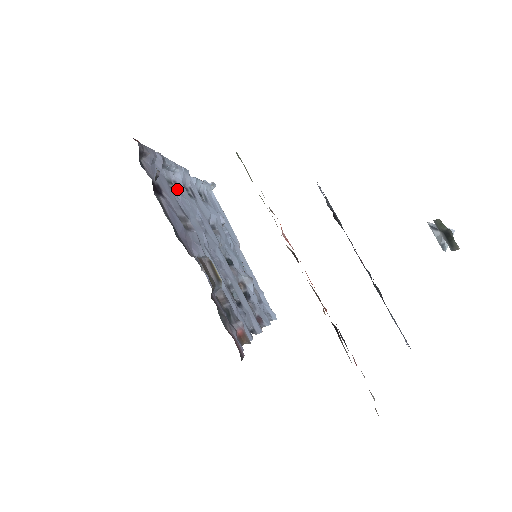
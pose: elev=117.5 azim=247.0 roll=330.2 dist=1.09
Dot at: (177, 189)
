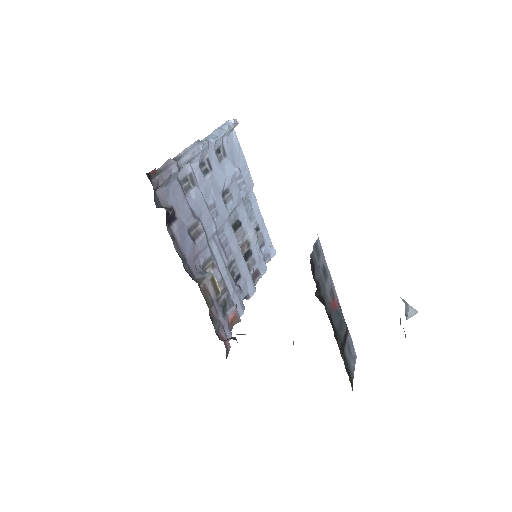
Dot at: (192, 182)
